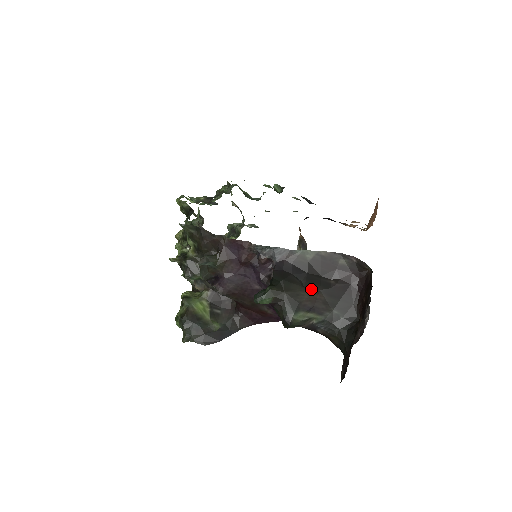
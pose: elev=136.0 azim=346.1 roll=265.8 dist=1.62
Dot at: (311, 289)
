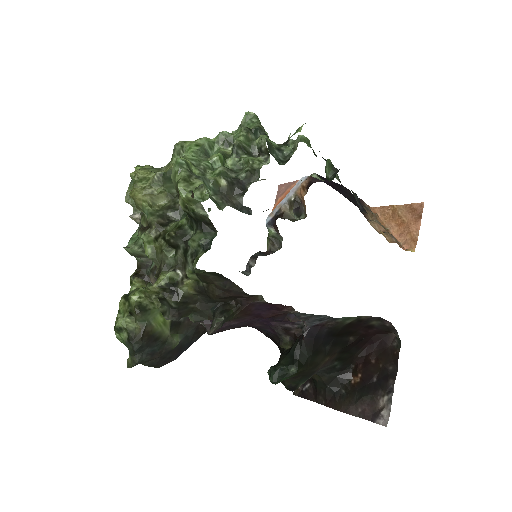
Dot at: (331, 354)
